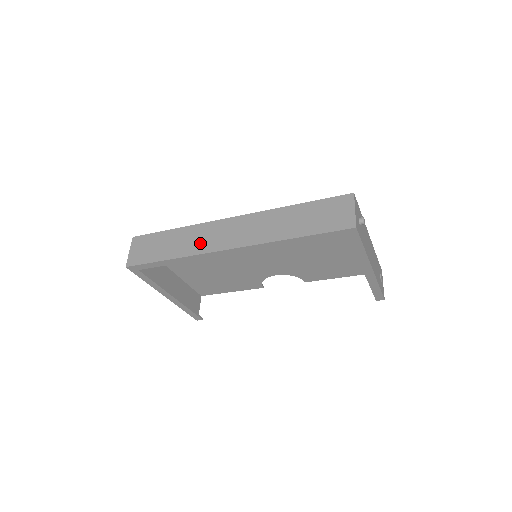
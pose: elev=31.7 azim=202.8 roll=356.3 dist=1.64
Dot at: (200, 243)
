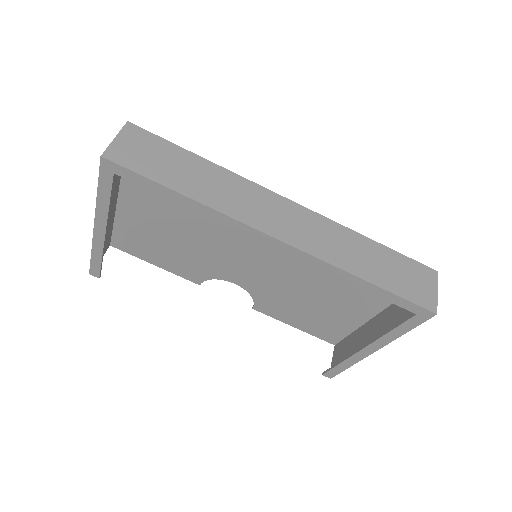
Dot at: (237, 203)
